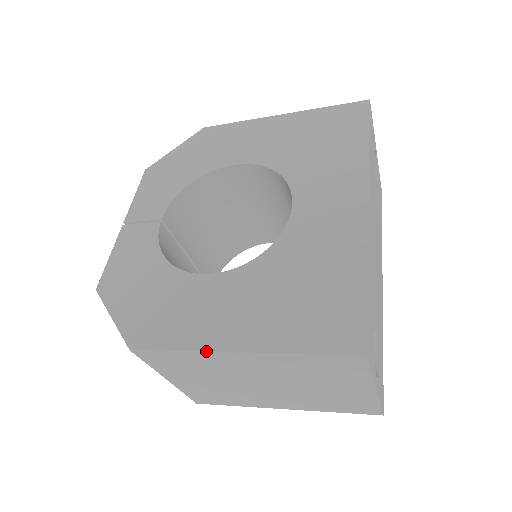
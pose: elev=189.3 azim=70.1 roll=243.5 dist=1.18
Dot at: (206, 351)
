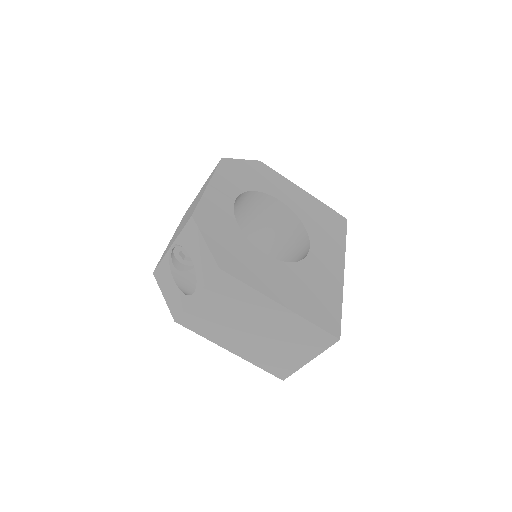
Dot at: (266, 295)
